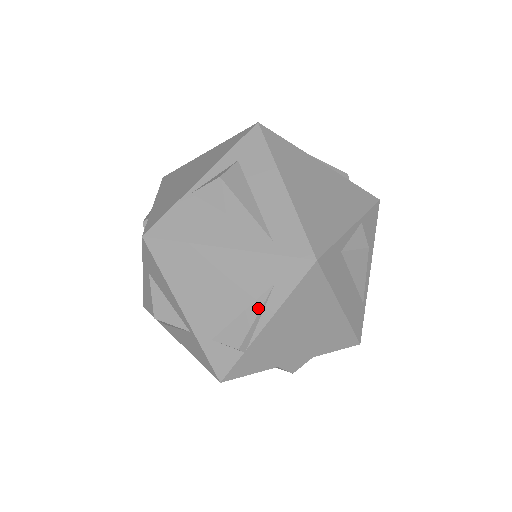
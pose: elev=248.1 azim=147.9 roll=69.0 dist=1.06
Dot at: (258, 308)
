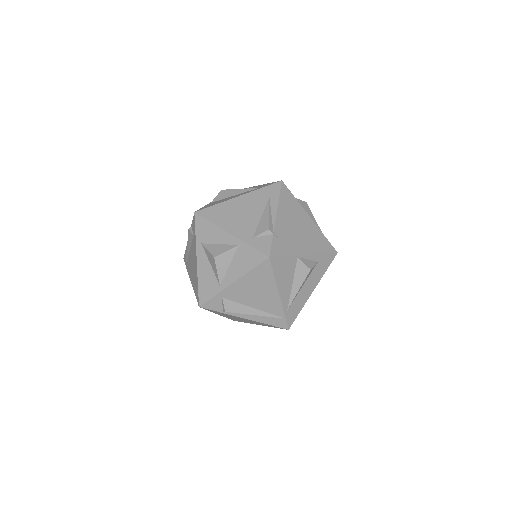
Dot at: (268, 210)
